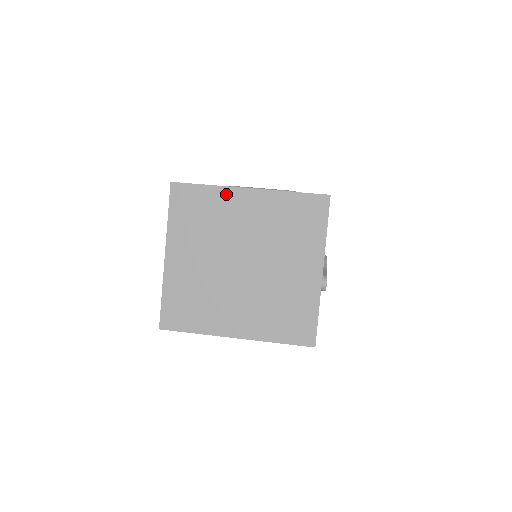
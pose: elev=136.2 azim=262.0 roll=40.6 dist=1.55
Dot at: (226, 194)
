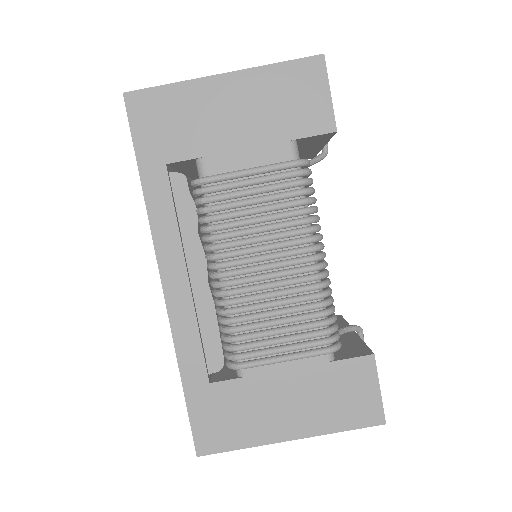
Dot at: occluded
